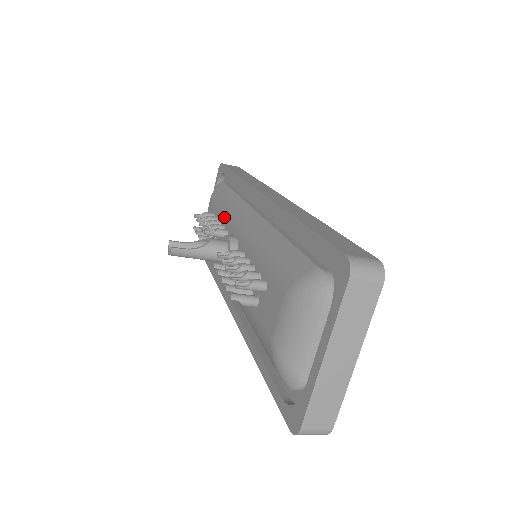
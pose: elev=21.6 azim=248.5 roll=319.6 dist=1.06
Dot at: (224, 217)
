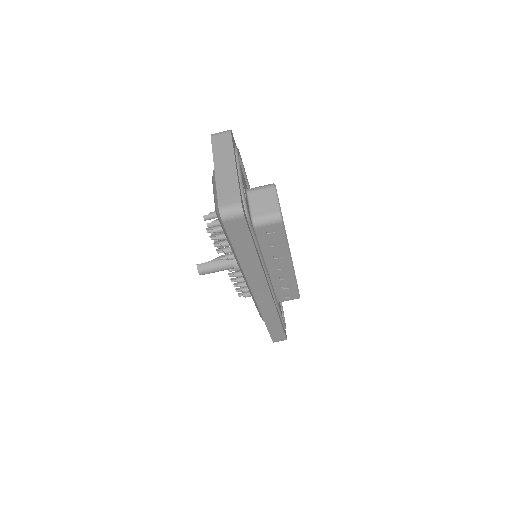
Dot at: occluded
